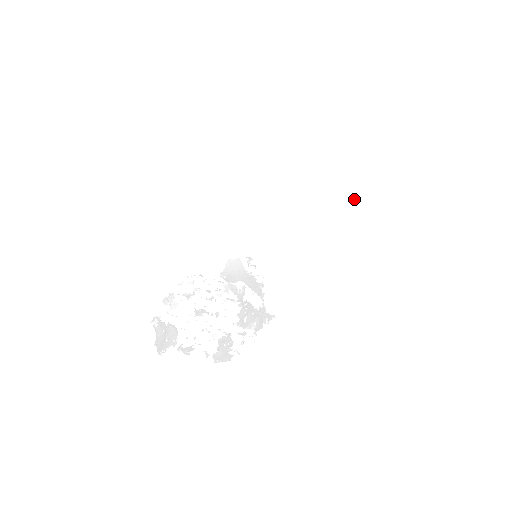
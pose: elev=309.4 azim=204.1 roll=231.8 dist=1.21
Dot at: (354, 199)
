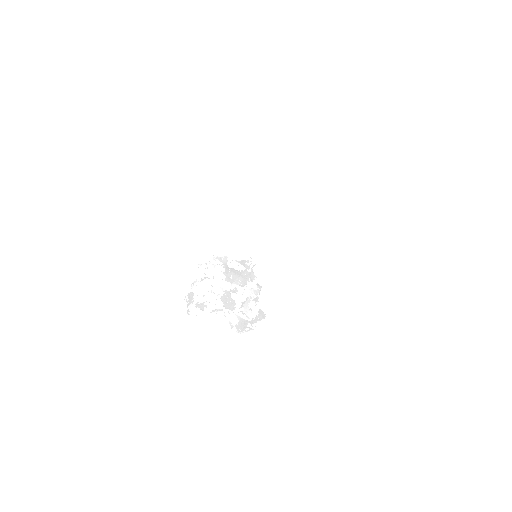
Dot at: occluded
